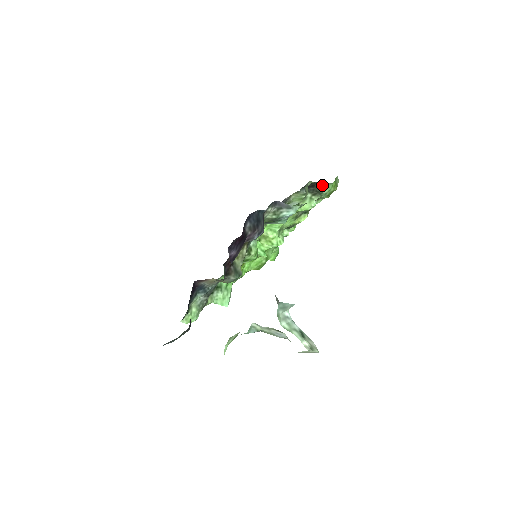
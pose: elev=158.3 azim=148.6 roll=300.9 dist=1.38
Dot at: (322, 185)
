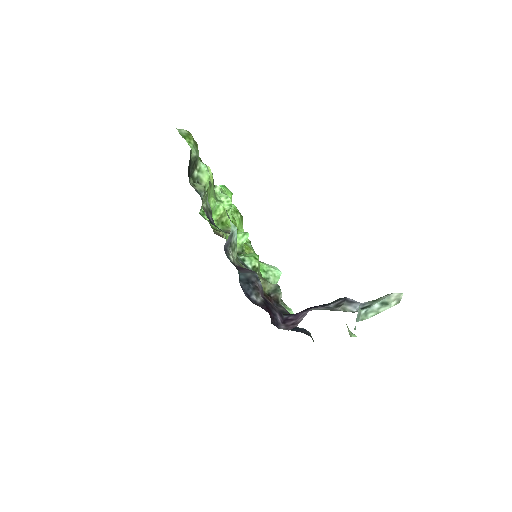
Dot at: (190, 159)
